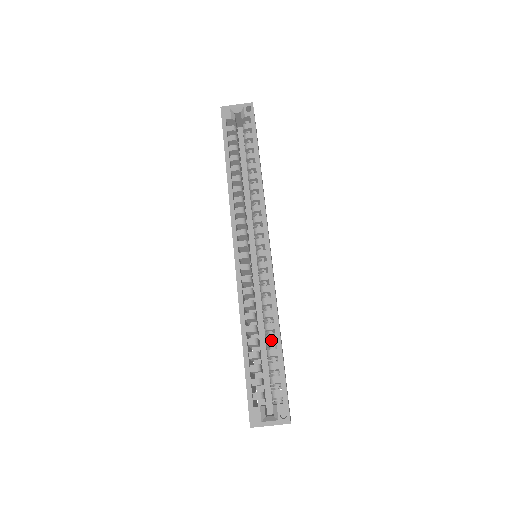
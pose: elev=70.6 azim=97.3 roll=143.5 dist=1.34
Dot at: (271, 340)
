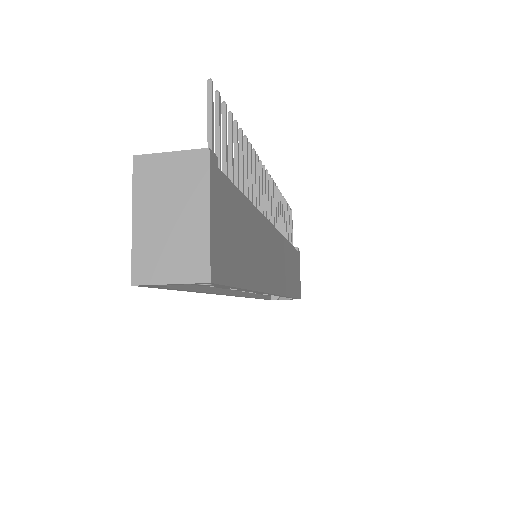
Dot at: occluded
